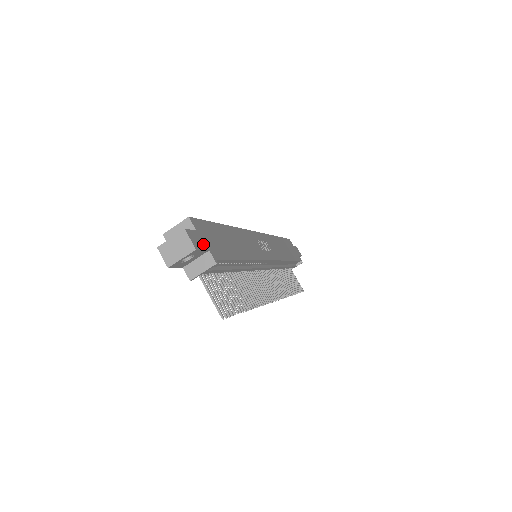
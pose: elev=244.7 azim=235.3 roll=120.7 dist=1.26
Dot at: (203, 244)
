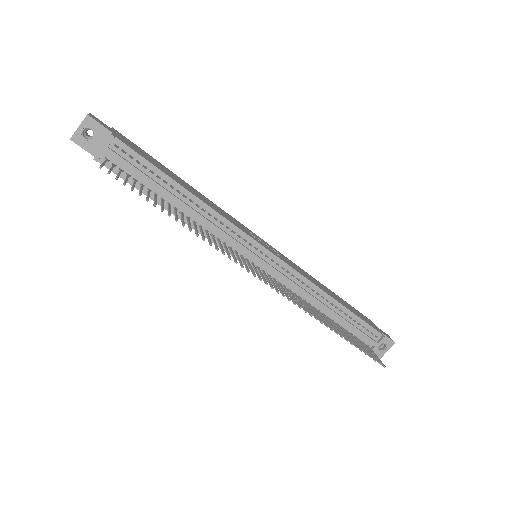
Dot at: (108, 129)
